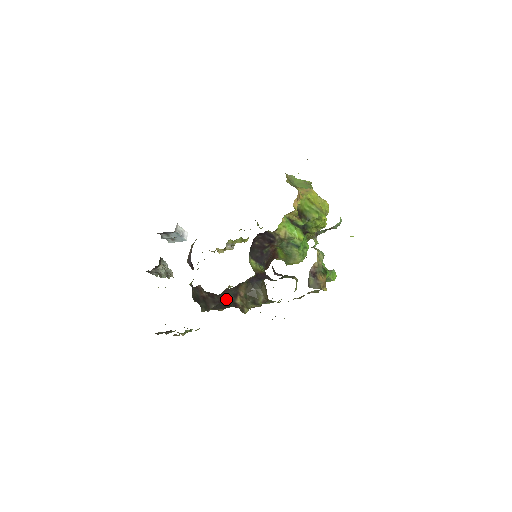
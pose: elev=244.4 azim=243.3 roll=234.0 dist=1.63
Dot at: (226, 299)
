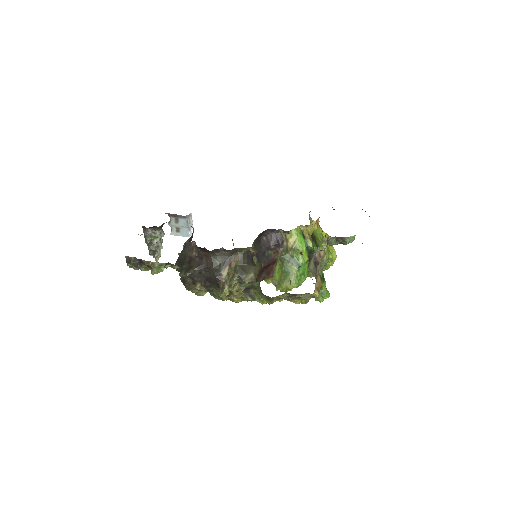
Dot at: (215, 263)
